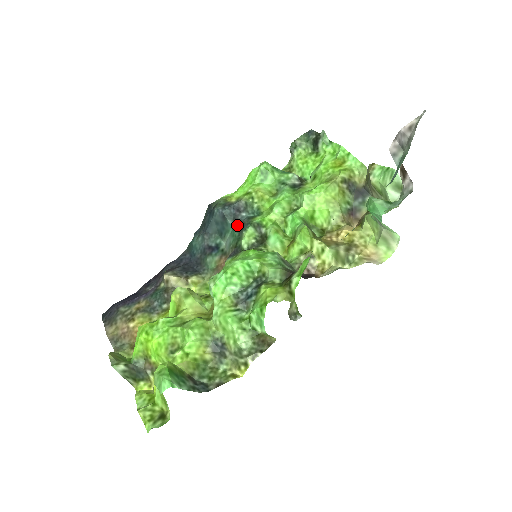
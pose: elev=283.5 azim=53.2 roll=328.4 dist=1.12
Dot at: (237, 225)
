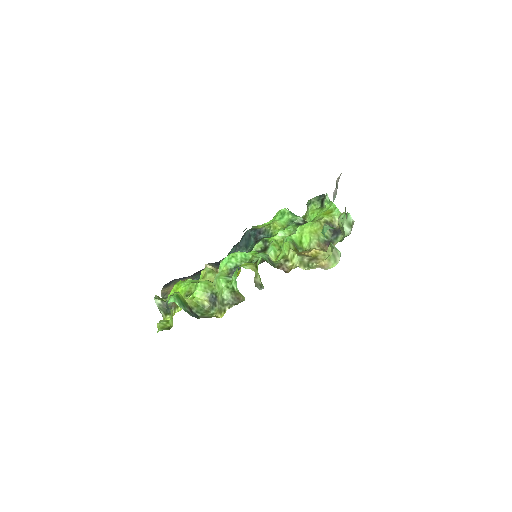
Dot at: (256, 241)
